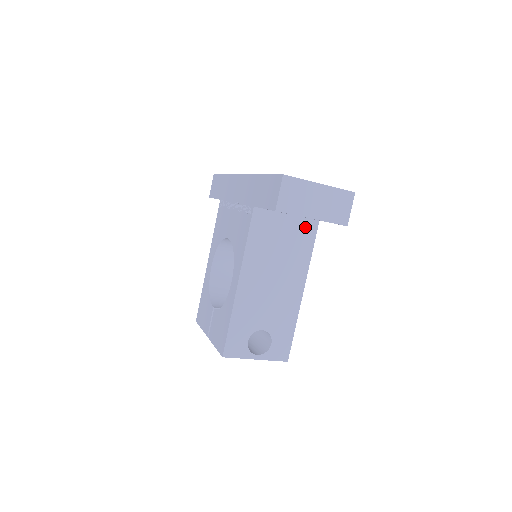
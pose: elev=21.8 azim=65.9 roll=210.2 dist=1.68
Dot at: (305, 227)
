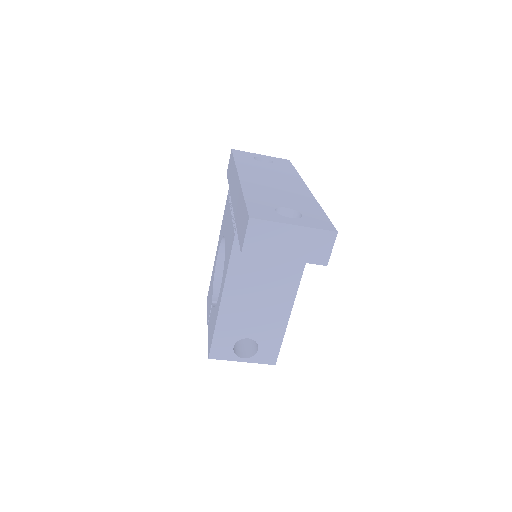
Dot at: occluded
